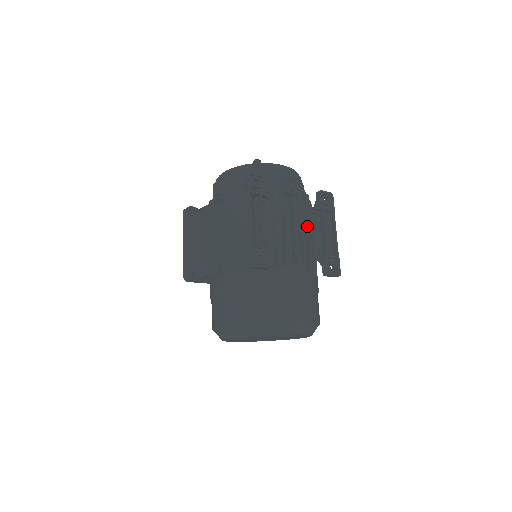
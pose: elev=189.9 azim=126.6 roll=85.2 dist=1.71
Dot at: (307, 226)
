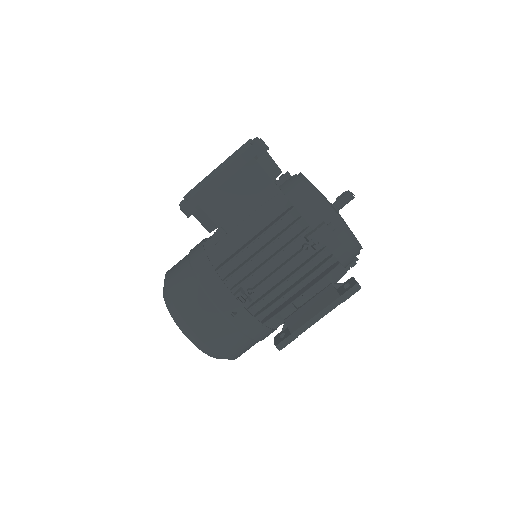
Dot at: occluded
